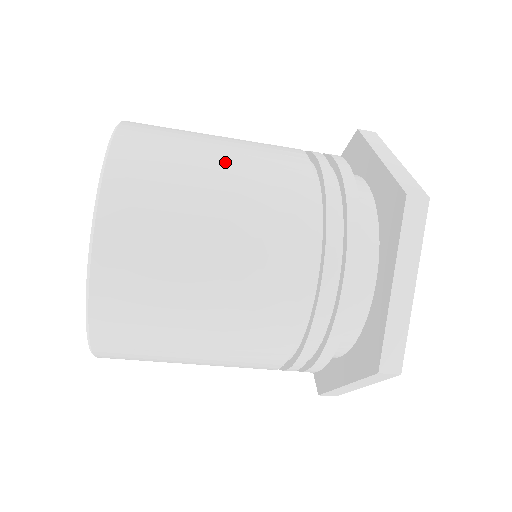
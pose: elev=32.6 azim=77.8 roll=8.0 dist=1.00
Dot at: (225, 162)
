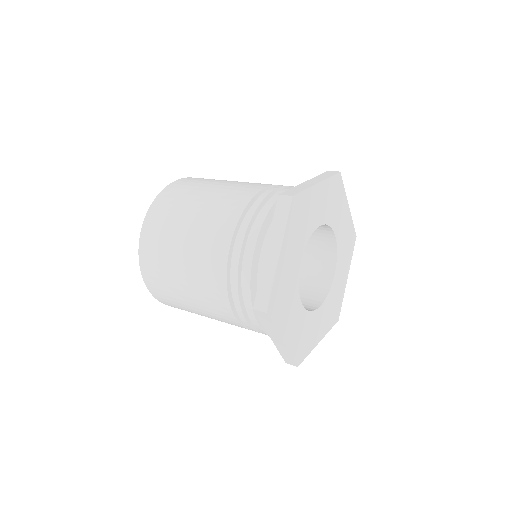
Dot at: (183, 257)
